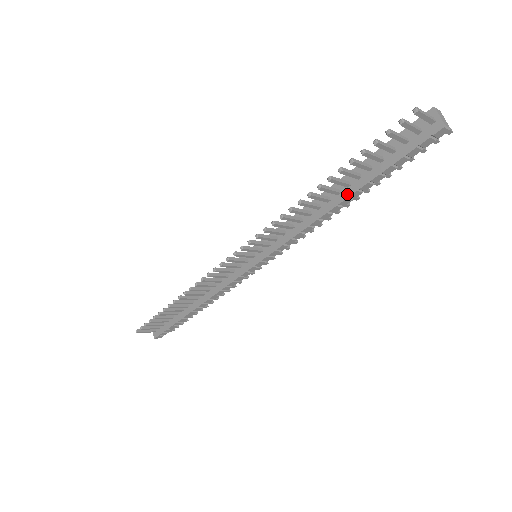
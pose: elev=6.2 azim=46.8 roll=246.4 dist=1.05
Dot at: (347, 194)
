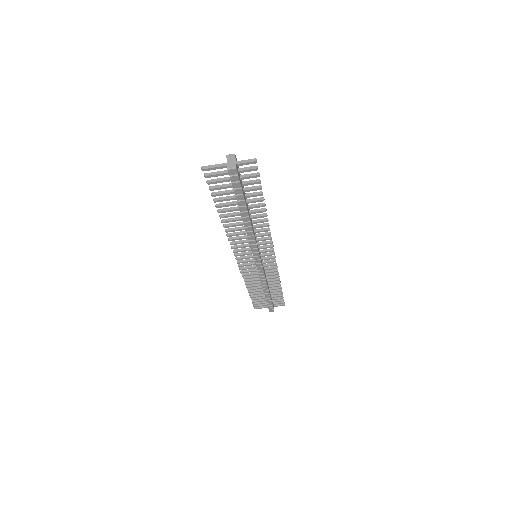
Dot at: (241, 215)
